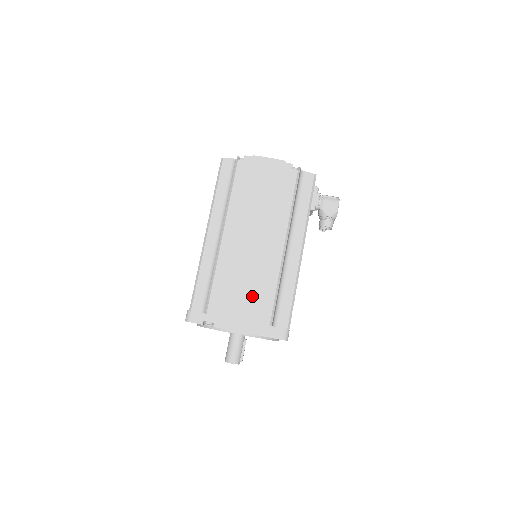
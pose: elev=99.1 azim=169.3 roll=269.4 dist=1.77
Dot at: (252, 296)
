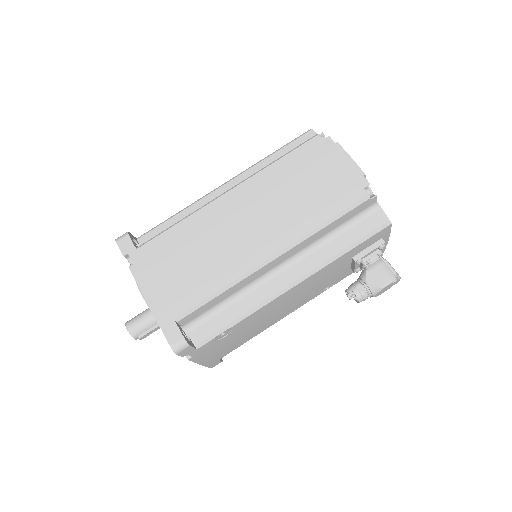
Dot at: (190, 274)
